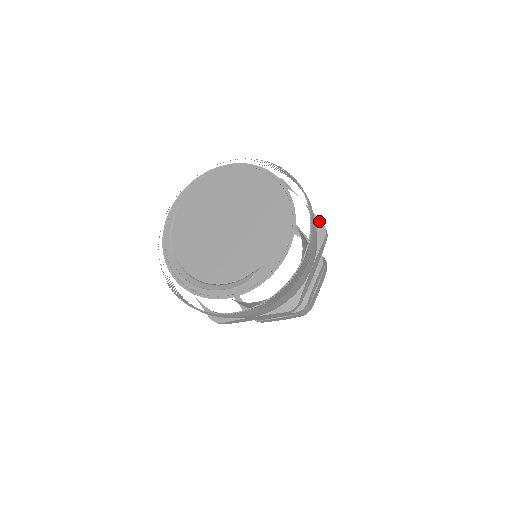
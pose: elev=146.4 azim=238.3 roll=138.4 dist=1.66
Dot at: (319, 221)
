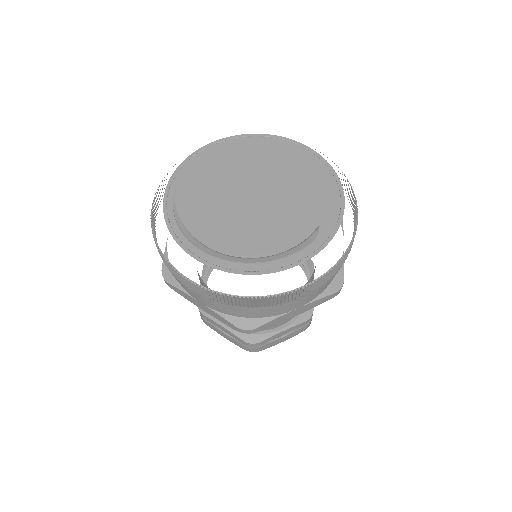
Dot at: occluded
